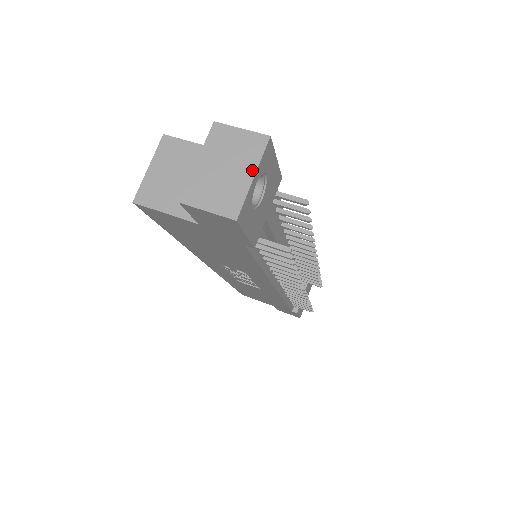
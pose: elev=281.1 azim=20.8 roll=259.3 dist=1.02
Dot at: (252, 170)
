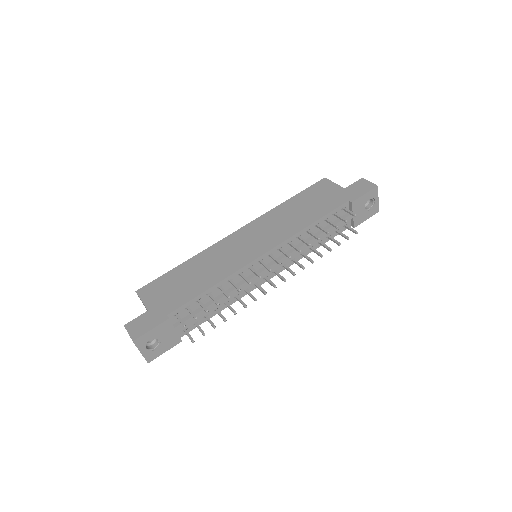
Dot at: (139, 350)
